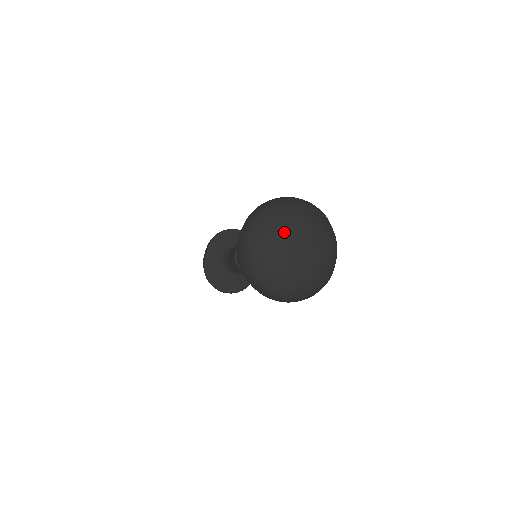
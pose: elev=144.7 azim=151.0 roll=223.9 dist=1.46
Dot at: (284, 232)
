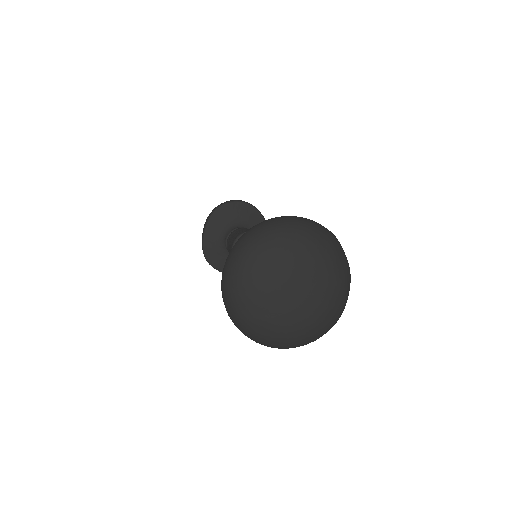
Dot at: (278, 273)
